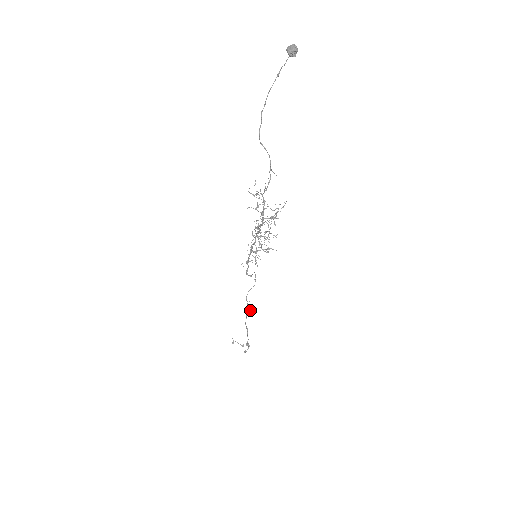
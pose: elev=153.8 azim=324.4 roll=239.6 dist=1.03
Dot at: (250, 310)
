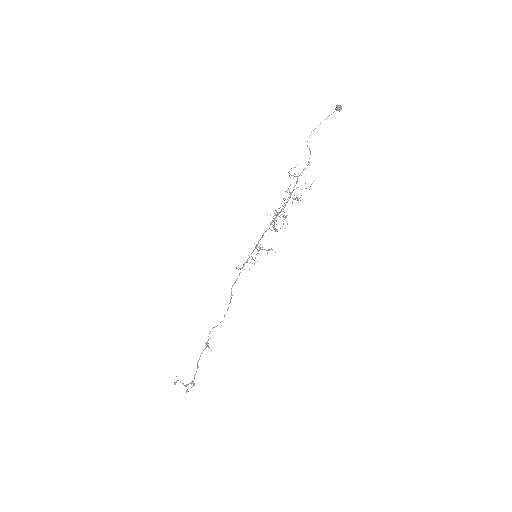
Dot at: (208, 347)
